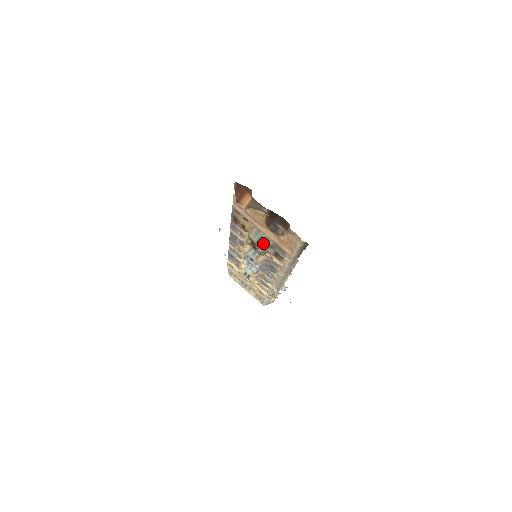
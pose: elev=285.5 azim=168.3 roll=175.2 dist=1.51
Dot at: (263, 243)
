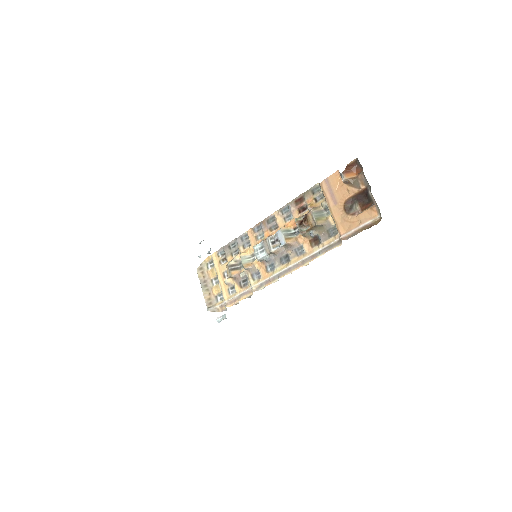
Dot at: (320, 220)
